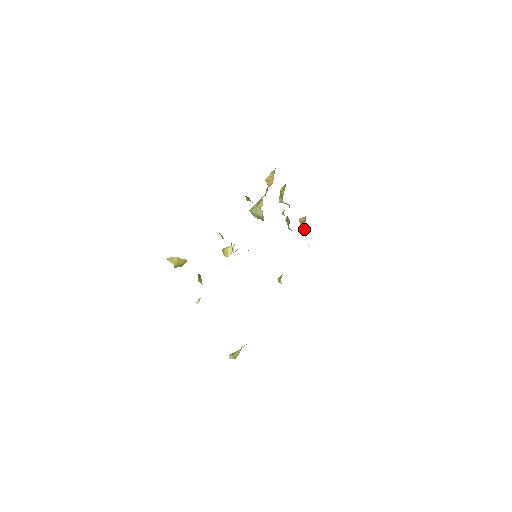
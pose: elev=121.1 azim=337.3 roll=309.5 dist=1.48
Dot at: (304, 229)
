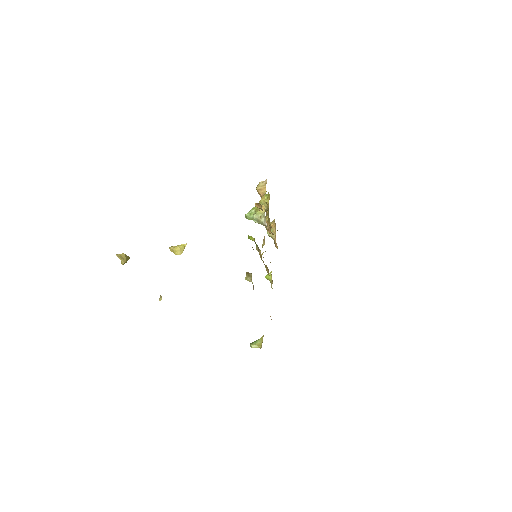
Dot at: (273, 233)
